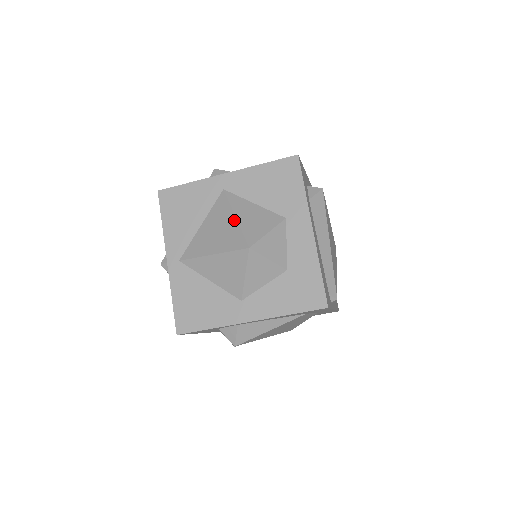
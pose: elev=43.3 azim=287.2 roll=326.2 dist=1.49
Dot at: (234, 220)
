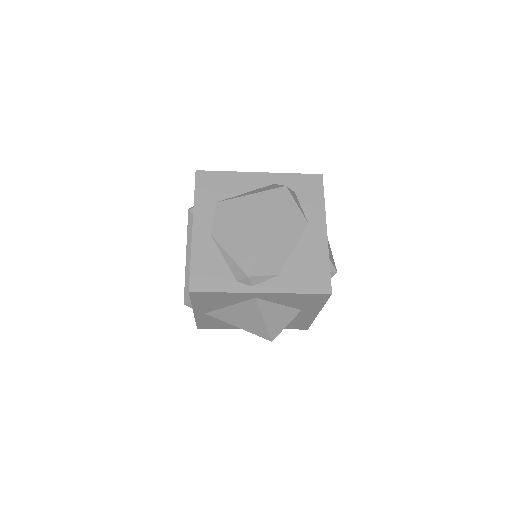
Dot at: (262, 322)
